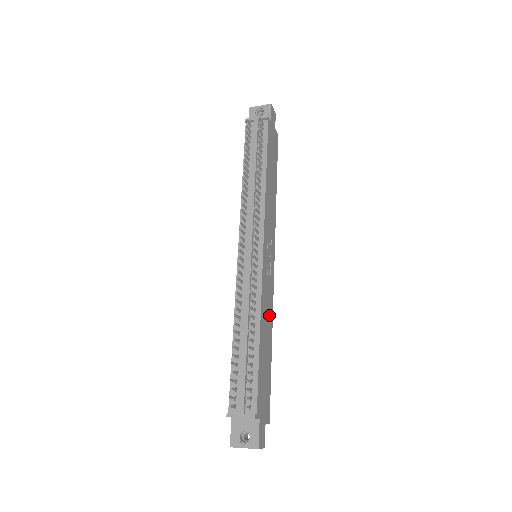
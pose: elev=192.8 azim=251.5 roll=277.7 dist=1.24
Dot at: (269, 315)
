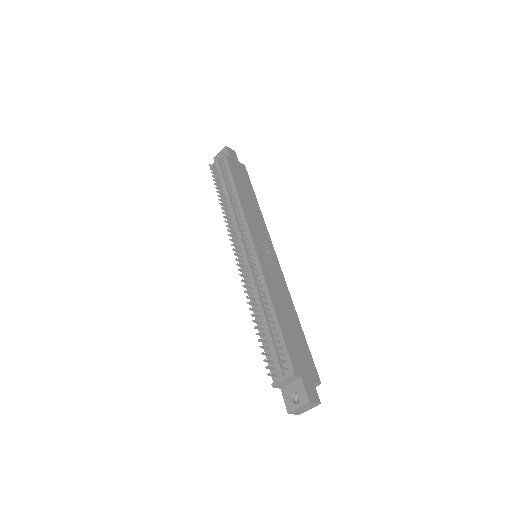
Dot at: (284, 295)
